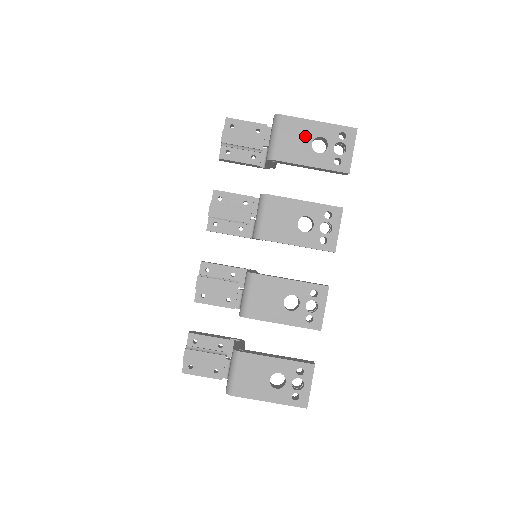
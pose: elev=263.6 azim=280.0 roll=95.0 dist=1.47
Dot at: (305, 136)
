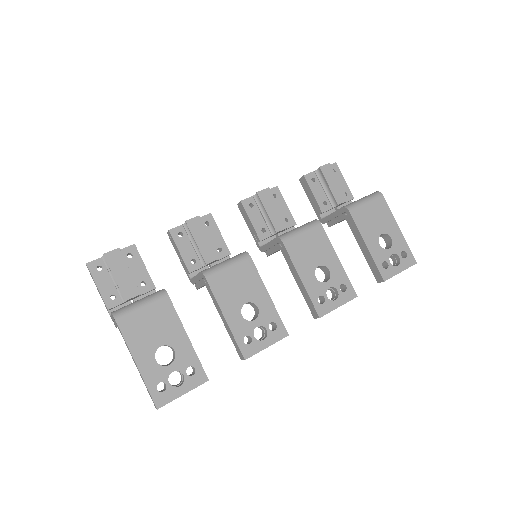
Dot at: (383, 225)
